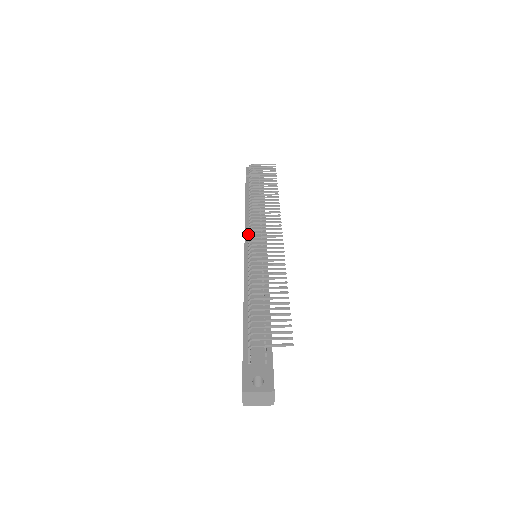
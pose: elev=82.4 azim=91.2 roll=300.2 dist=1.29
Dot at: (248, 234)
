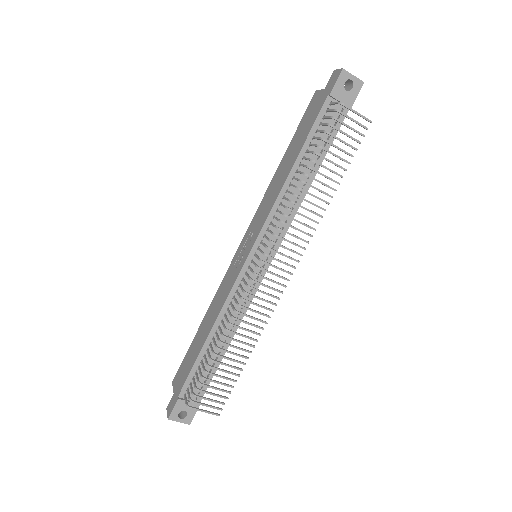
Dot at: (263, 235)
